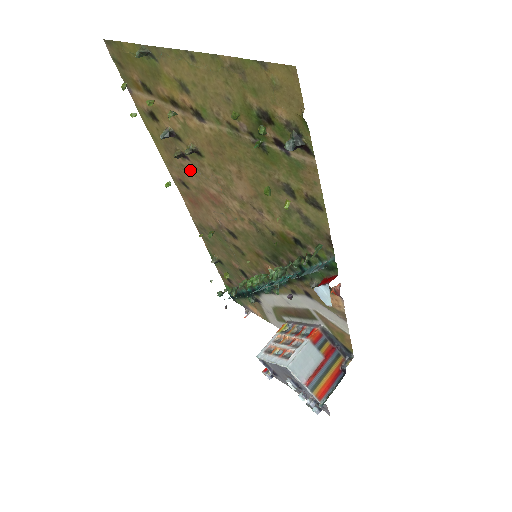
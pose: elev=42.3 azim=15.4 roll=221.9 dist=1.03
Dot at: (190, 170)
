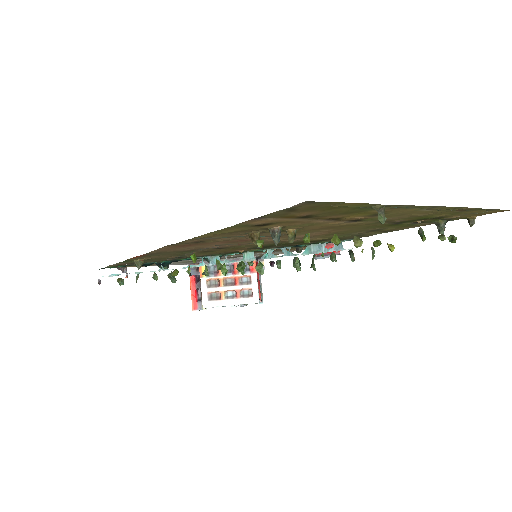
Dot at: (242, 236)
